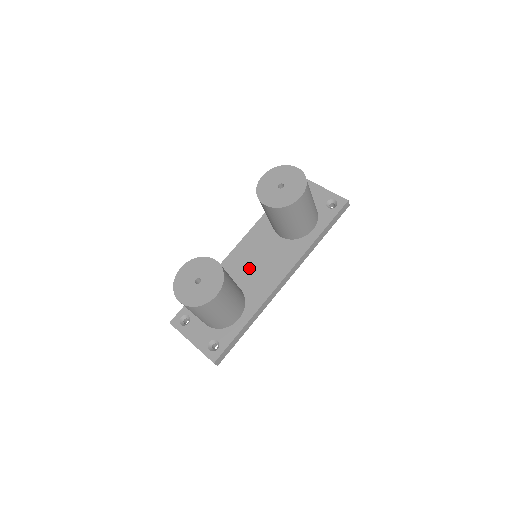
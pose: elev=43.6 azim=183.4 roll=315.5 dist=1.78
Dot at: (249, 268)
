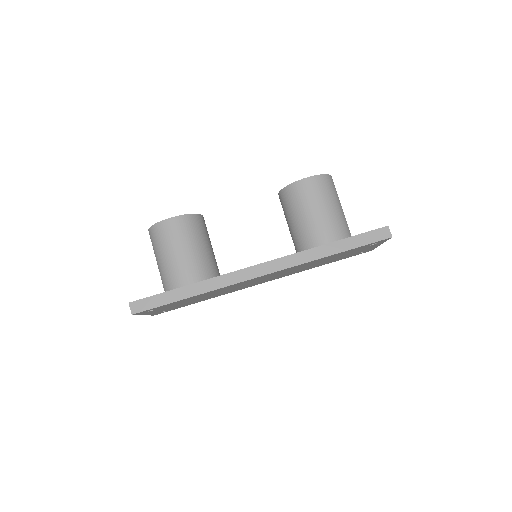
Dot at: occluded
